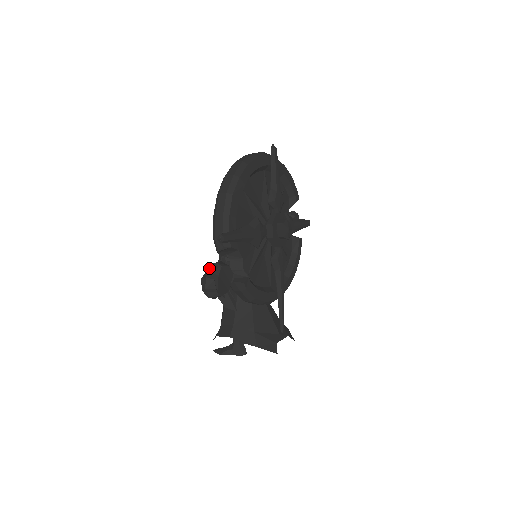
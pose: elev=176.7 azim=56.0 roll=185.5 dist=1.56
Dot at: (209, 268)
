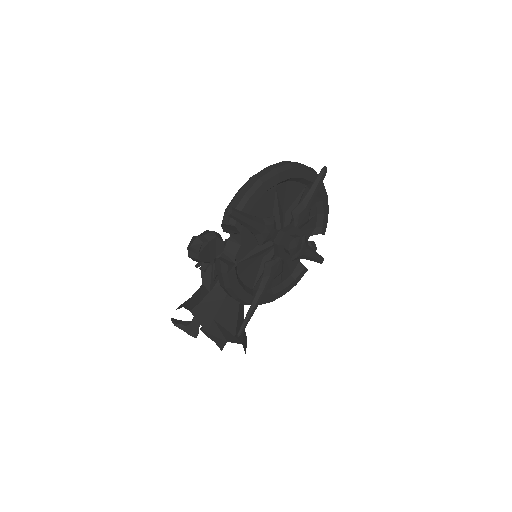
Dot at: (205, 232)
